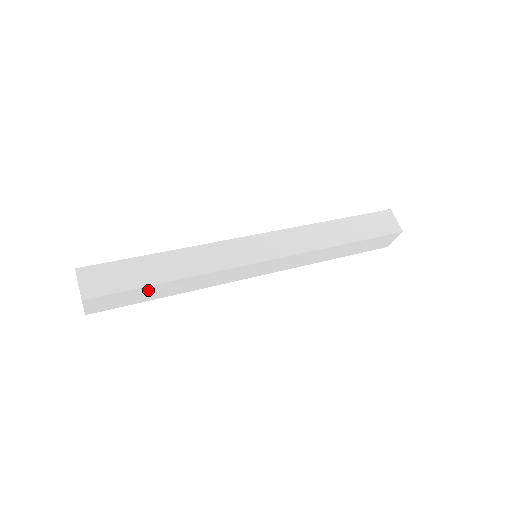
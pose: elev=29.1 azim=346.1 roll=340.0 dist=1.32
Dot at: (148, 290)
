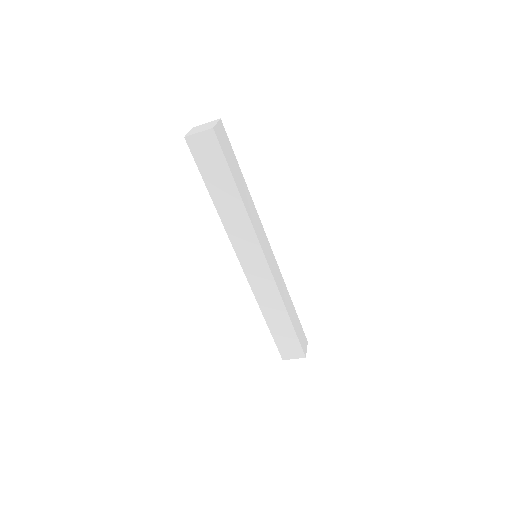
Dot at: (225, 178)
